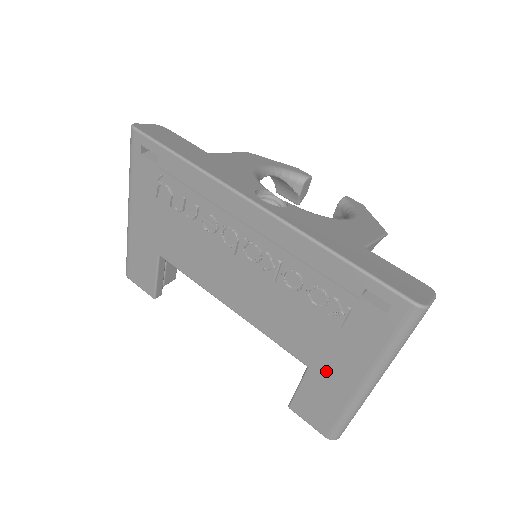
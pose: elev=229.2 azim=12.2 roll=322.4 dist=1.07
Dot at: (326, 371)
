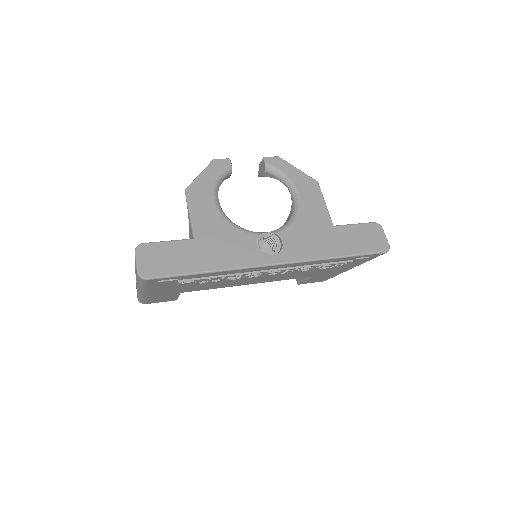
Dot at: (326, 274)
